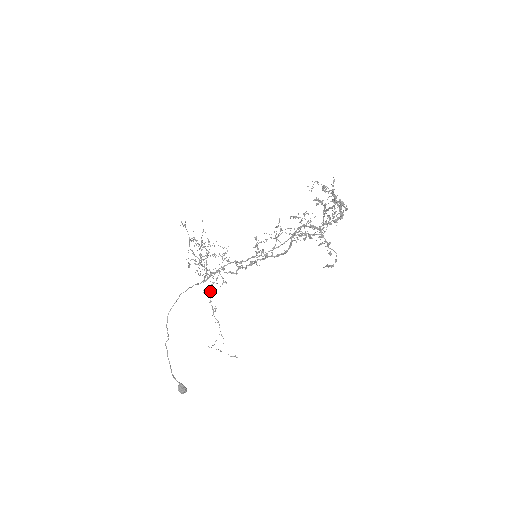
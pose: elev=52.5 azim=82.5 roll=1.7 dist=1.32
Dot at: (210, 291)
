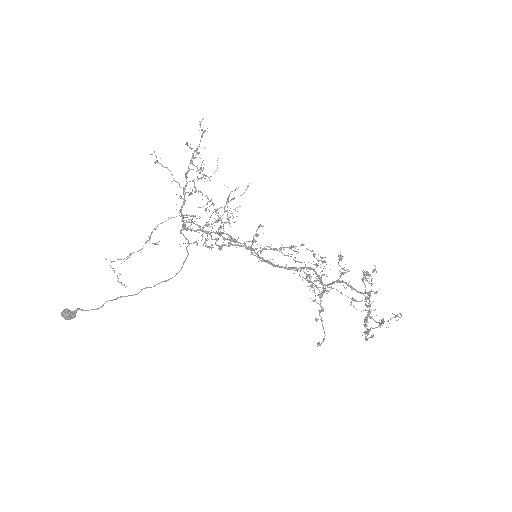
Dot at: occluded
